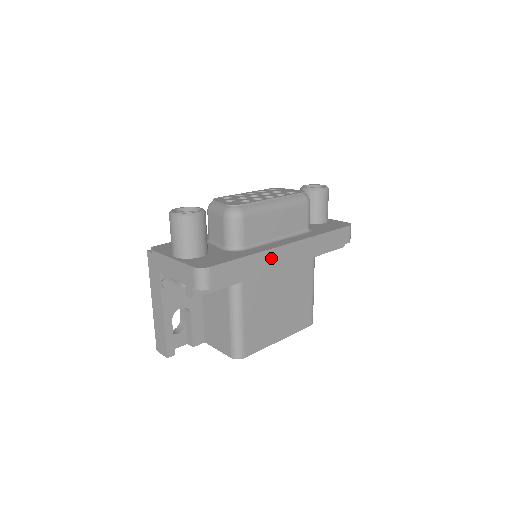
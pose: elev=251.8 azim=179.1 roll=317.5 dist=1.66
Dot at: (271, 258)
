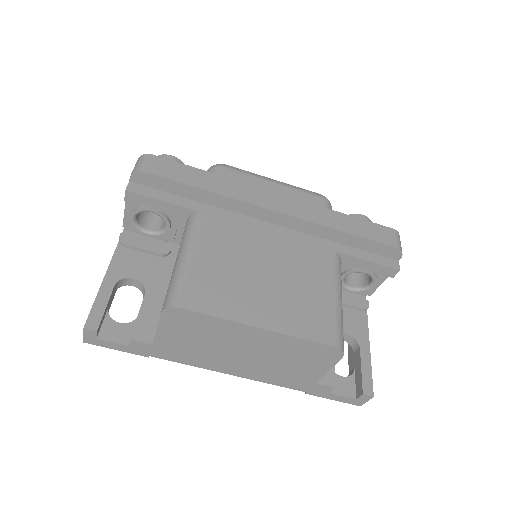
Dot at: (246, 192)
